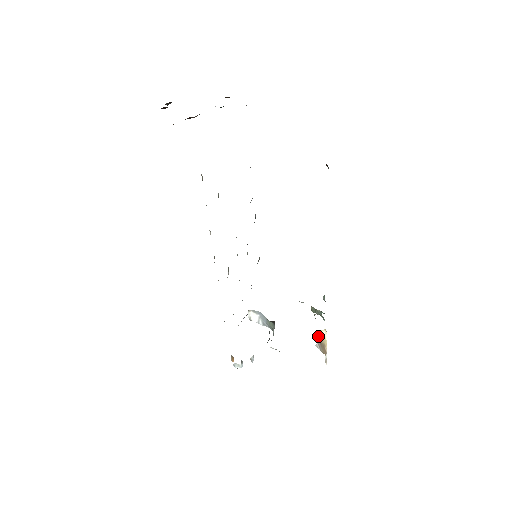
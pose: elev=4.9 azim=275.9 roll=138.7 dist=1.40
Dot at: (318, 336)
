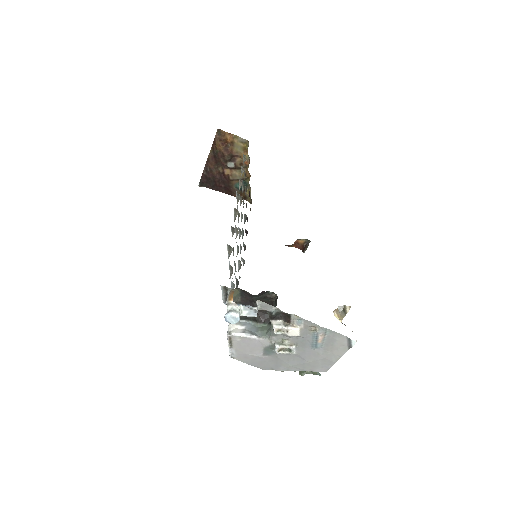
Dot at: occluded
